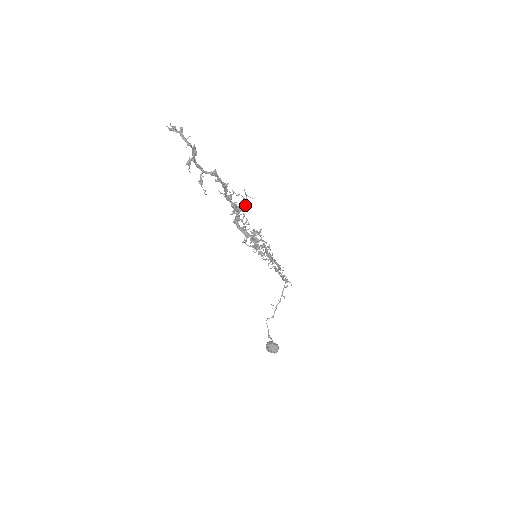
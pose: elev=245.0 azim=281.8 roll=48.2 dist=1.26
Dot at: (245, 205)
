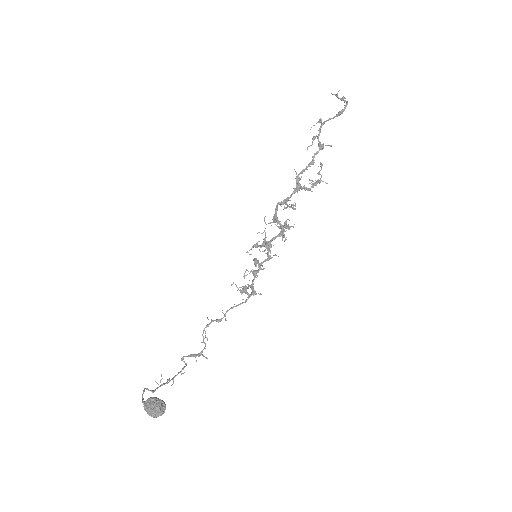
Dot at: (316, 185)
